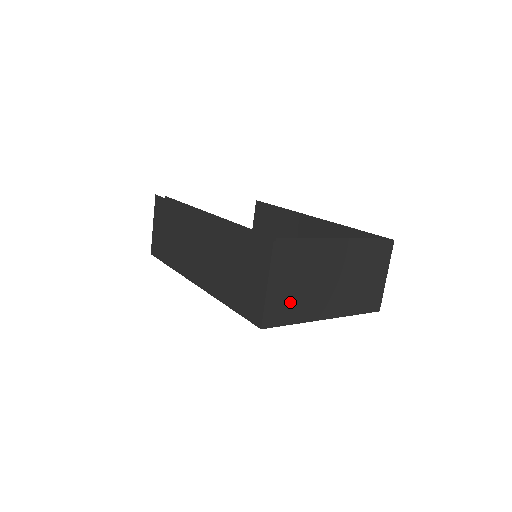
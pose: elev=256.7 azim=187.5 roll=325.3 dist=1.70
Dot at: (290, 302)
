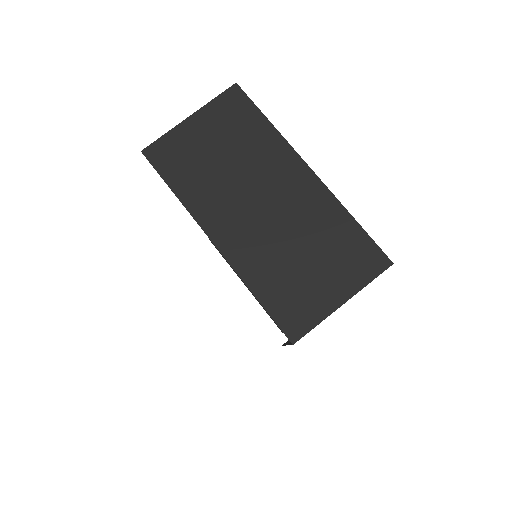
Dot at: (194, 163)
